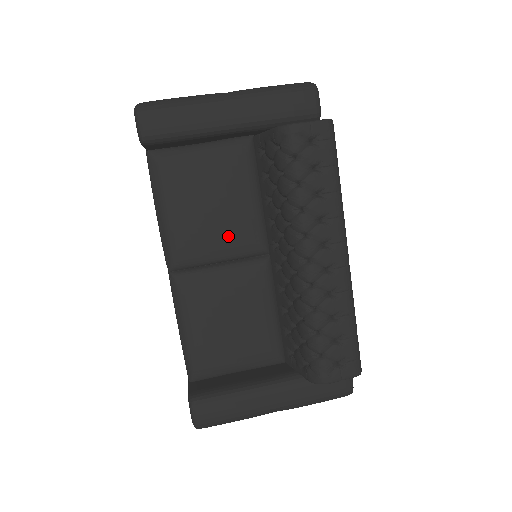
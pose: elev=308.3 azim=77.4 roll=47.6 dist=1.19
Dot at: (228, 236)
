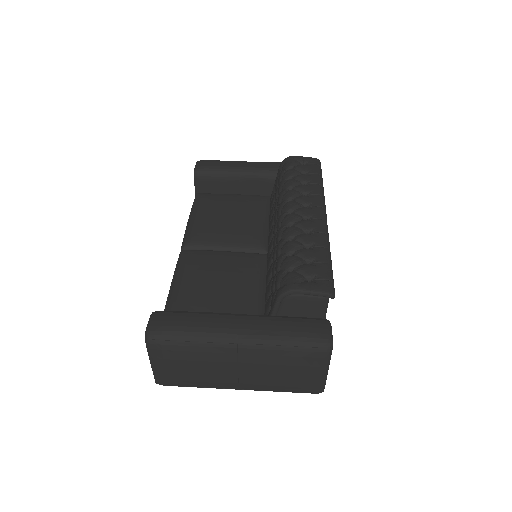
Dot at: (236, 233)
